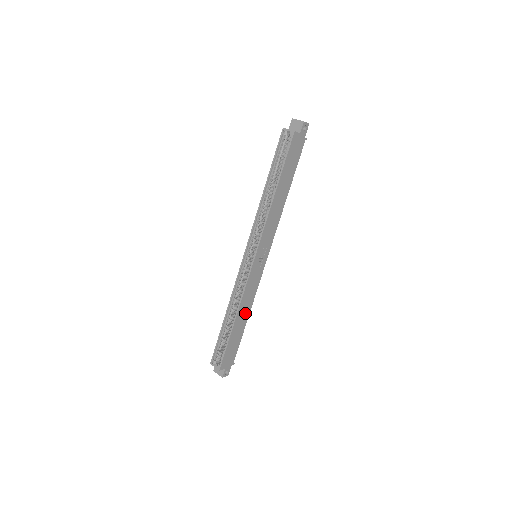
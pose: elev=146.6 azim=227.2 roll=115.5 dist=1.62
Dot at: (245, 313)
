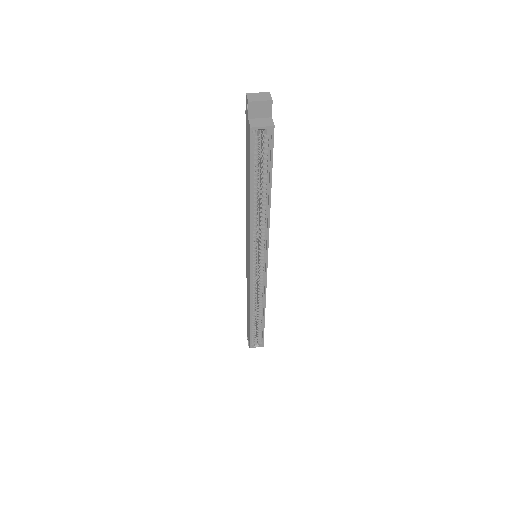
Dot at: occluded
